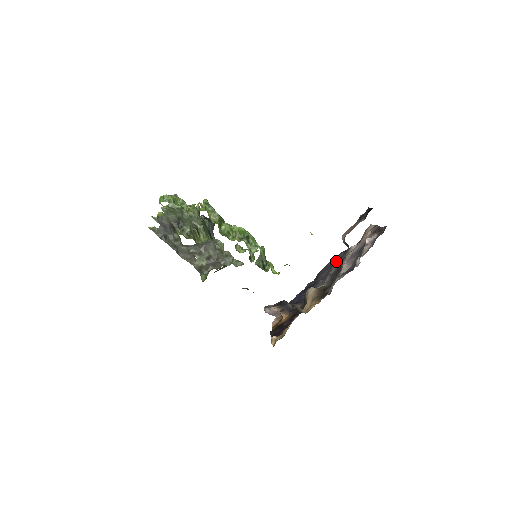
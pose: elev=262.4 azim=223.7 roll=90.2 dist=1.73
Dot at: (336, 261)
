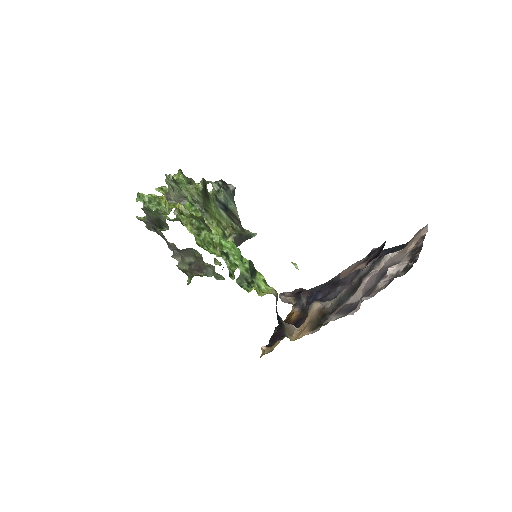
Dot at: (367, 265)
